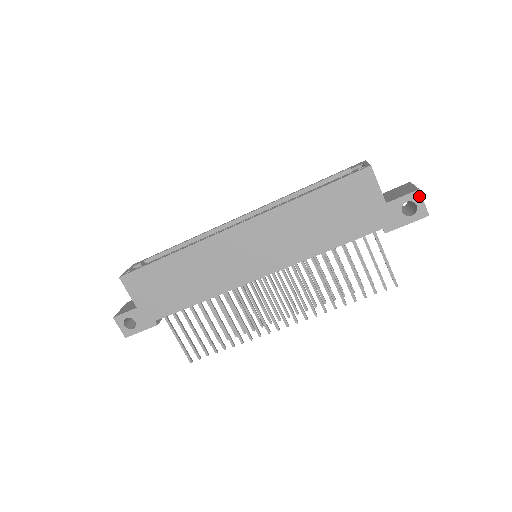
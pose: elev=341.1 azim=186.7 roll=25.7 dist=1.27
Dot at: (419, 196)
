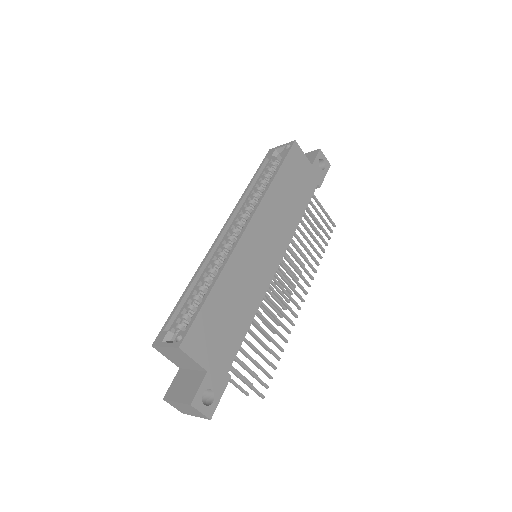
Dot at: (322, 153)
